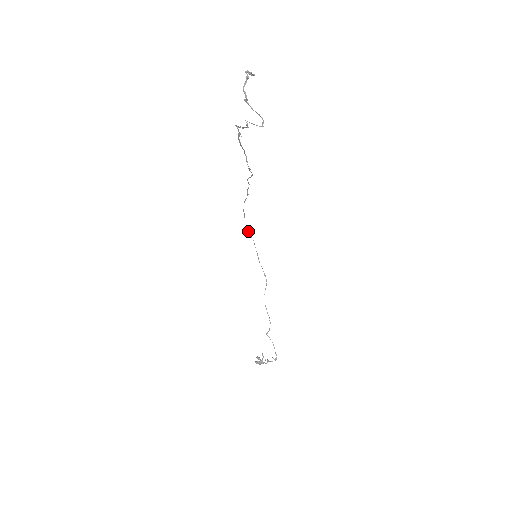
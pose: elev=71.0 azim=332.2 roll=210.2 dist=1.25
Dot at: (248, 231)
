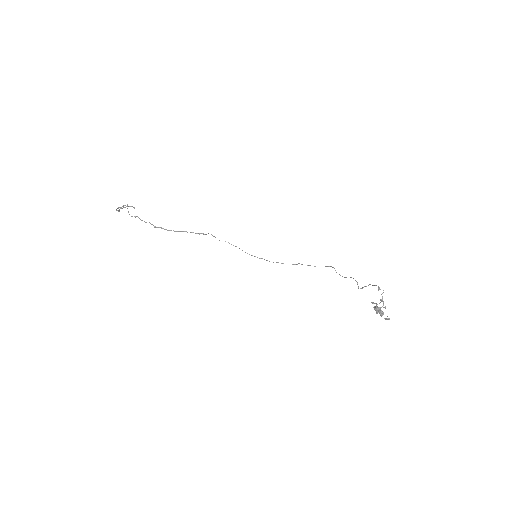
Dot at: occluded
